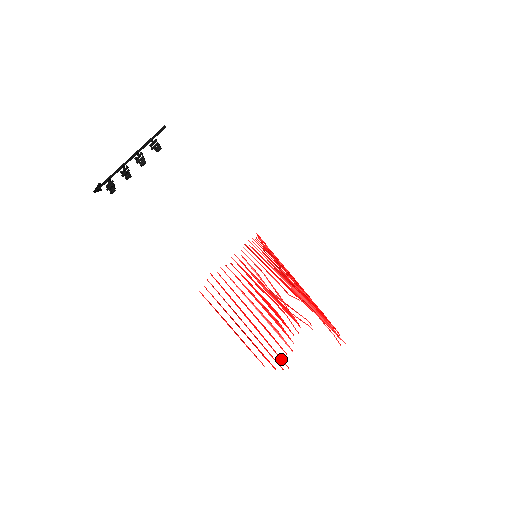
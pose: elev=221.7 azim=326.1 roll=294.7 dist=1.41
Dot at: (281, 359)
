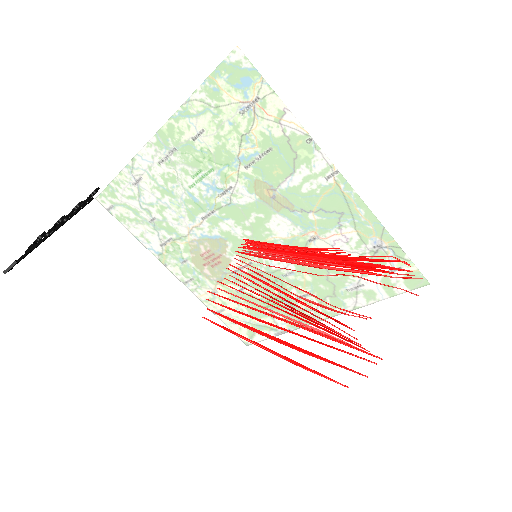
Dot at: (364, 351)
